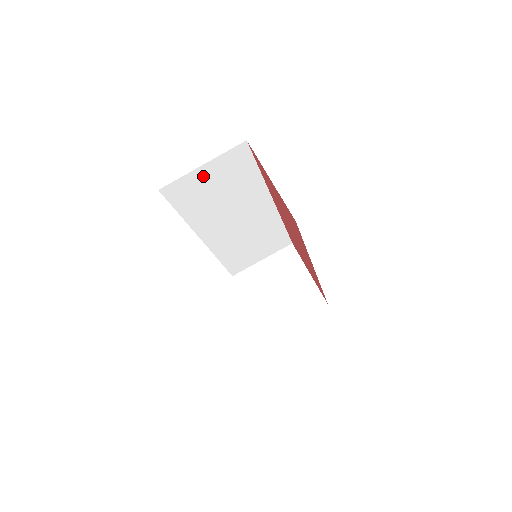
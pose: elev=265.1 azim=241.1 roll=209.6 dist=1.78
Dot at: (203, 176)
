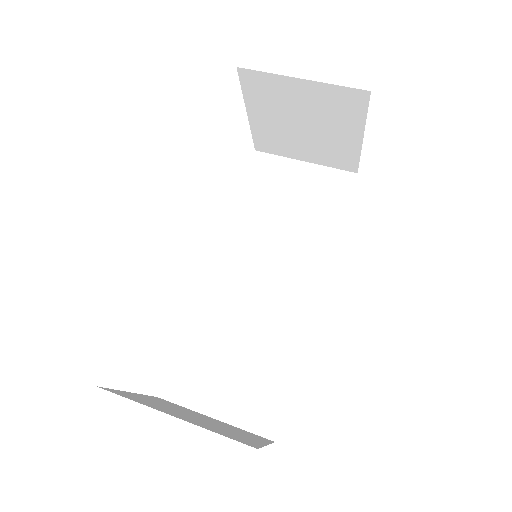
Dot at: (295, 174)
